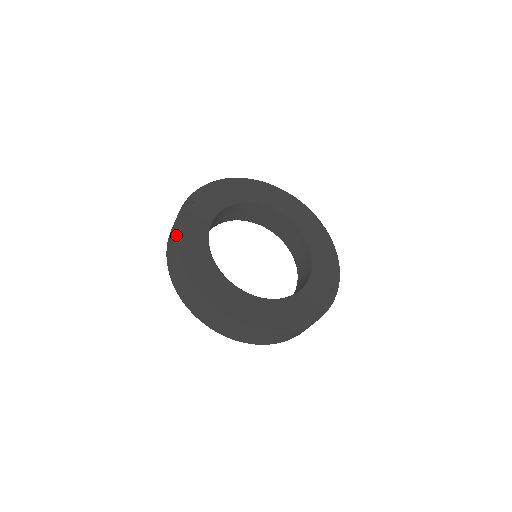
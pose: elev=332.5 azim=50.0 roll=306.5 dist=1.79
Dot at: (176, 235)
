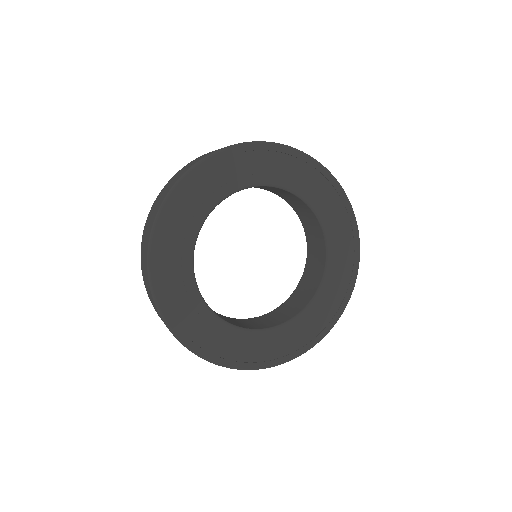
Dot at: (162, 207)
